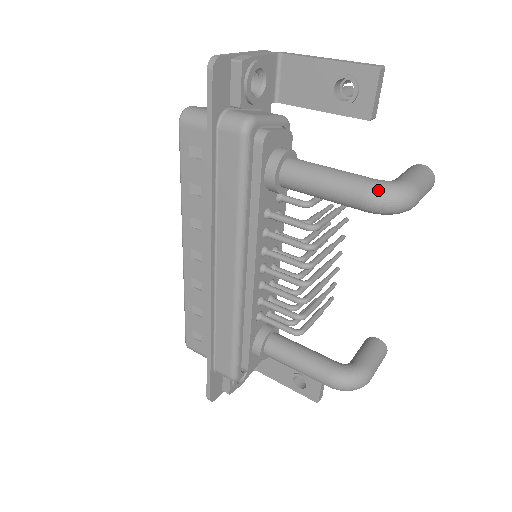
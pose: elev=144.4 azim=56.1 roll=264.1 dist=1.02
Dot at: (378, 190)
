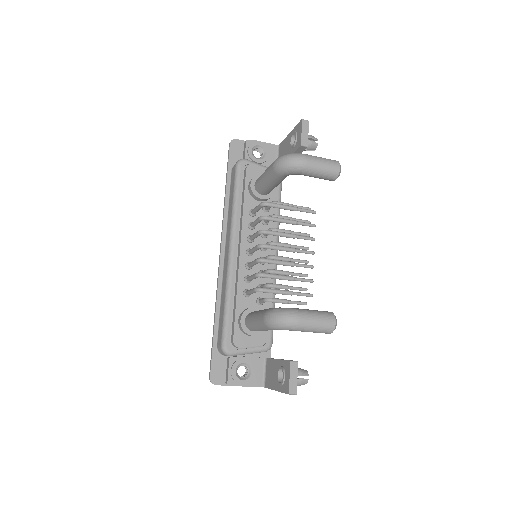
Dot at: (279, 157)
